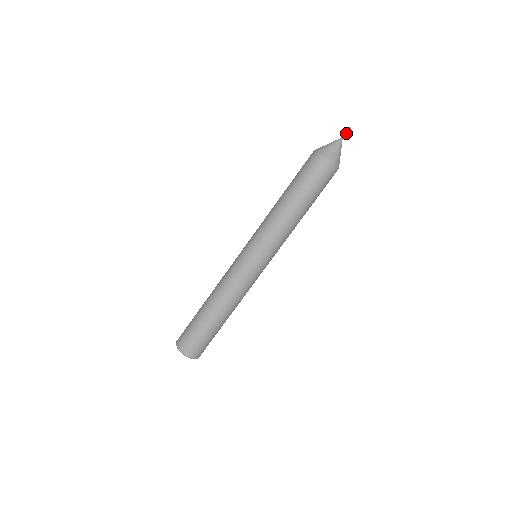
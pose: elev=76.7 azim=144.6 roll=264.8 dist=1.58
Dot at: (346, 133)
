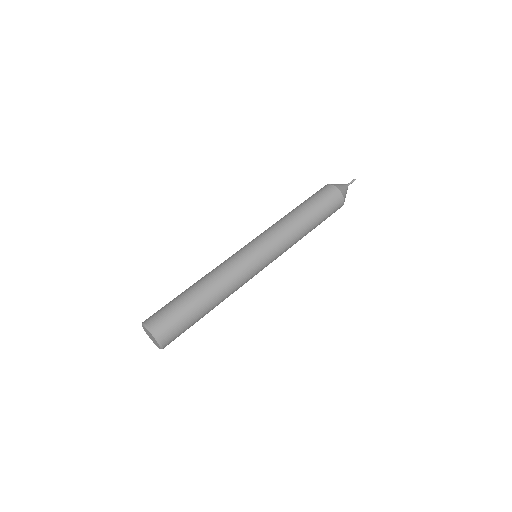
Dot at: (351, 182)
